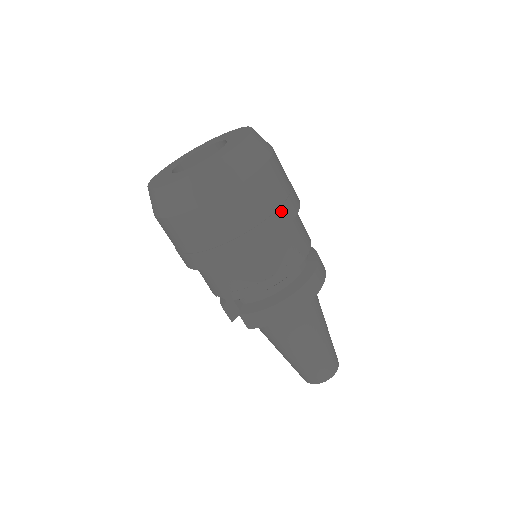
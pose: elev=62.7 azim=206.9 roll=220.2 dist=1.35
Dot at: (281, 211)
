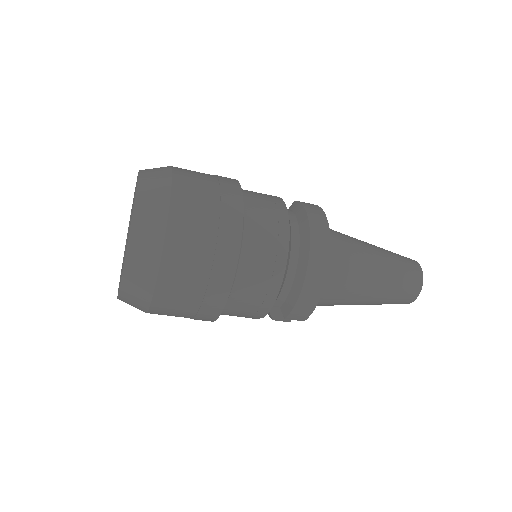
Dot at: (224, 218)
